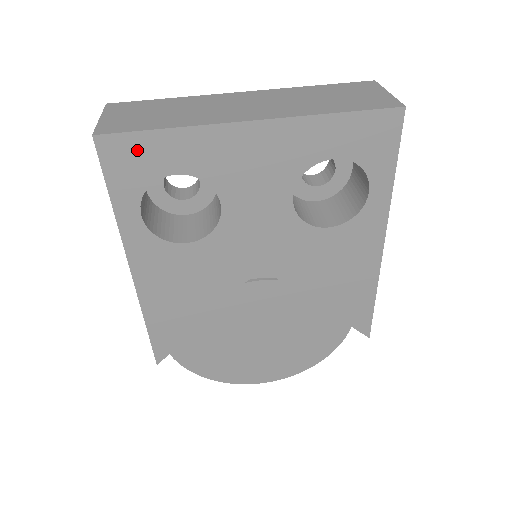
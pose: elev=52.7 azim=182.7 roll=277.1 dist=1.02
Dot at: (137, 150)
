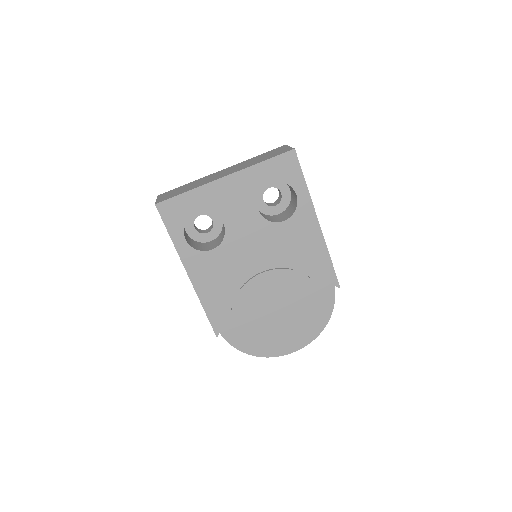
Dot at: (176, 206)
